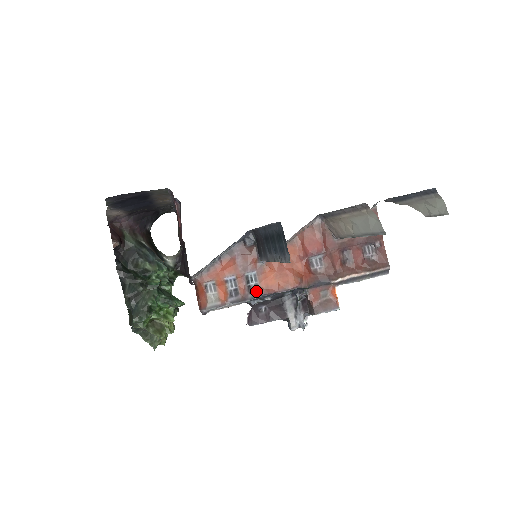
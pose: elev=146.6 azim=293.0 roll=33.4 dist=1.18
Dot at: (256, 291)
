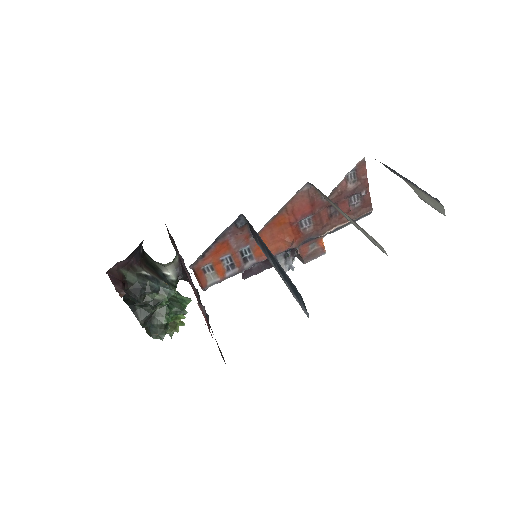
Dot at: (251, 261)
